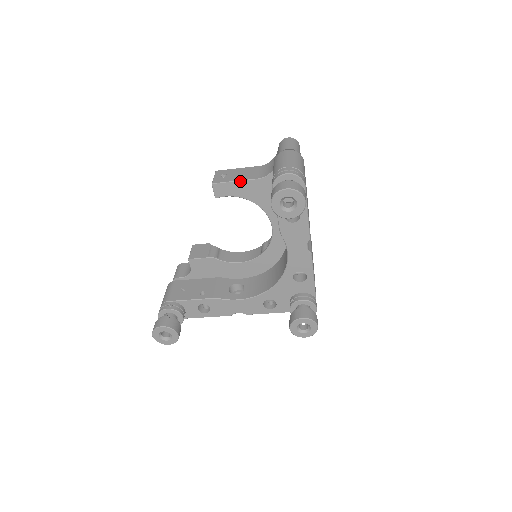
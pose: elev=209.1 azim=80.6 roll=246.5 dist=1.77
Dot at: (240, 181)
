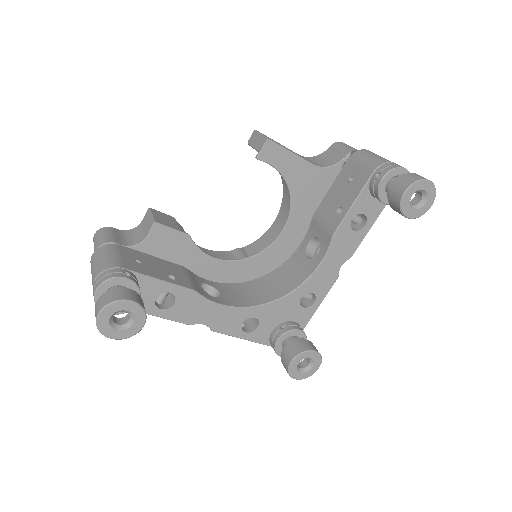
Dot at: (297, 156)
